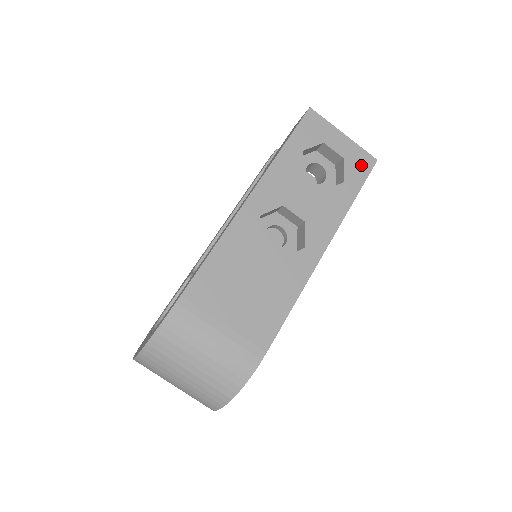
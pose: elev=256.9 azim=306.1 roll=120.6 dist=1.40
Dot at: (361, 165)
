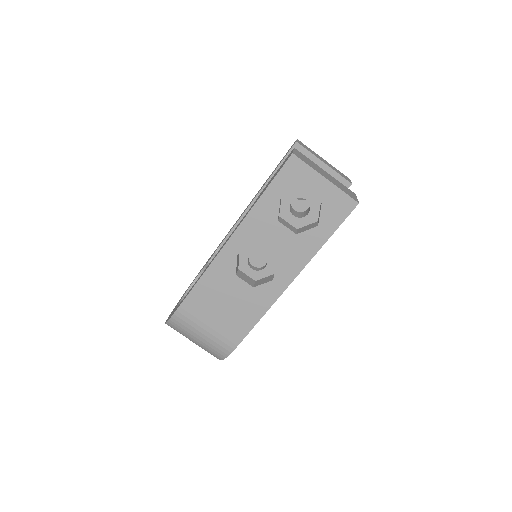
Dot at: (339, 209)
